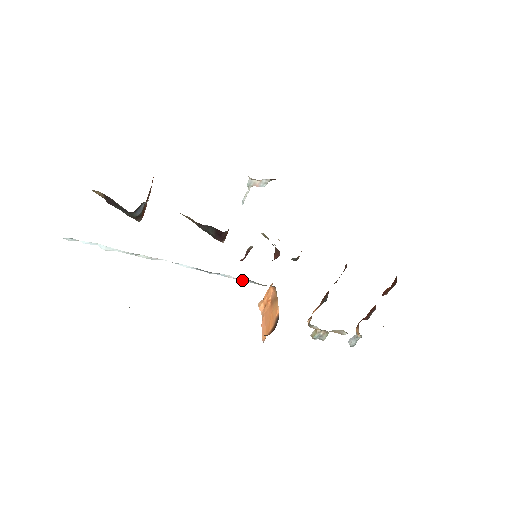
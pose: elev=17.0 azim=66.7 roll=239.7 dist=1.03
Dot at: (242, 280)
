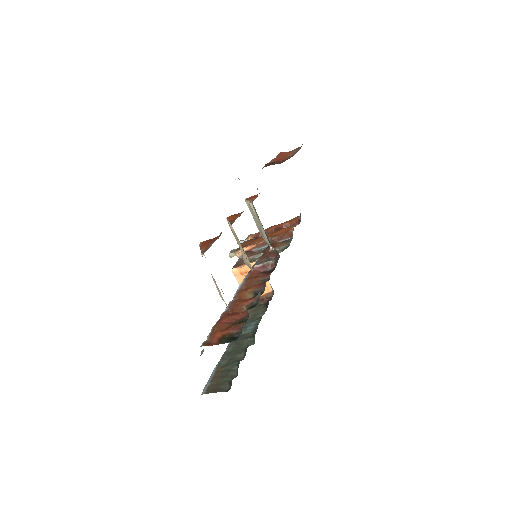
Dot at: occluded
